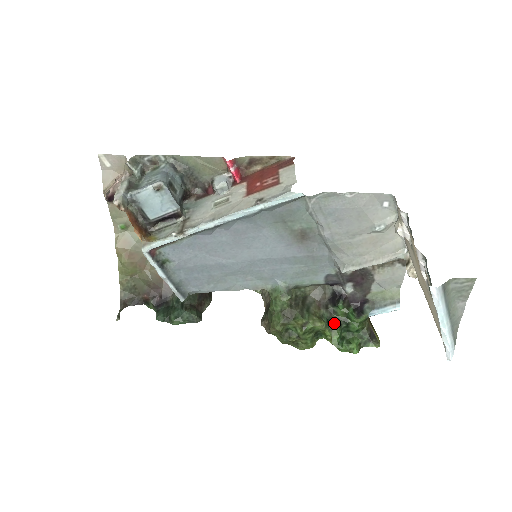
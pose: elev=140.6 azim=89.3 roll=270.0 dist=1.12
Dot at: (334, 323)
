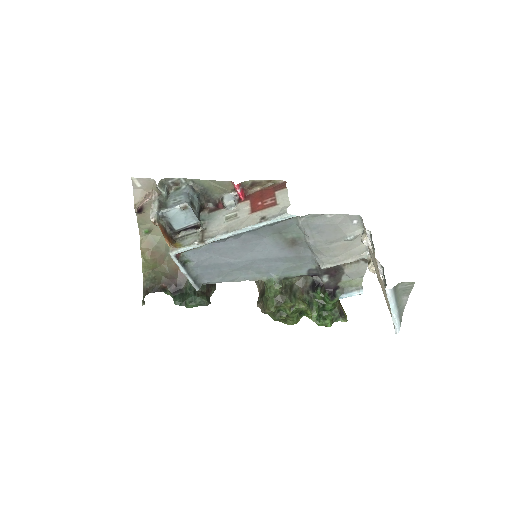
Dot at: (314, 305)
